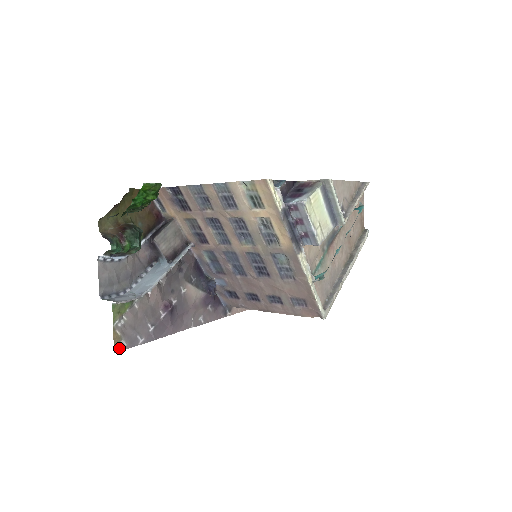
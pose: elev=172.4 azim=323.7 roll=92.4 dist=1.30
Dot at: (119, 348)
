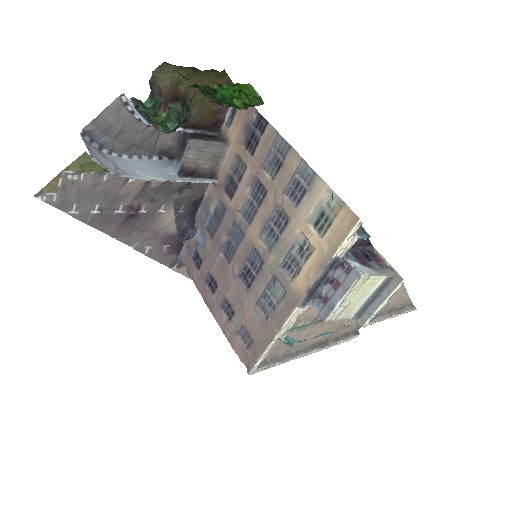
Dot at: (44, 196)
